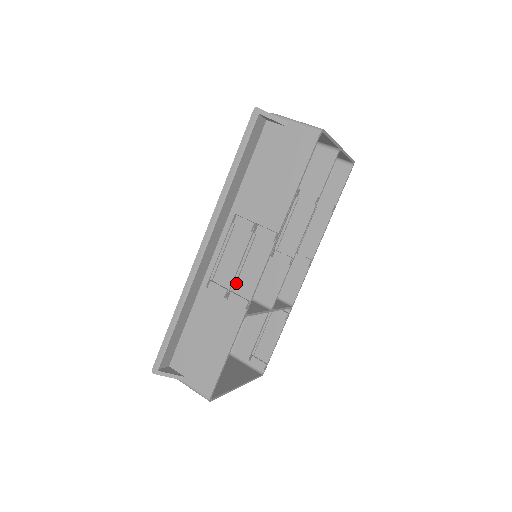
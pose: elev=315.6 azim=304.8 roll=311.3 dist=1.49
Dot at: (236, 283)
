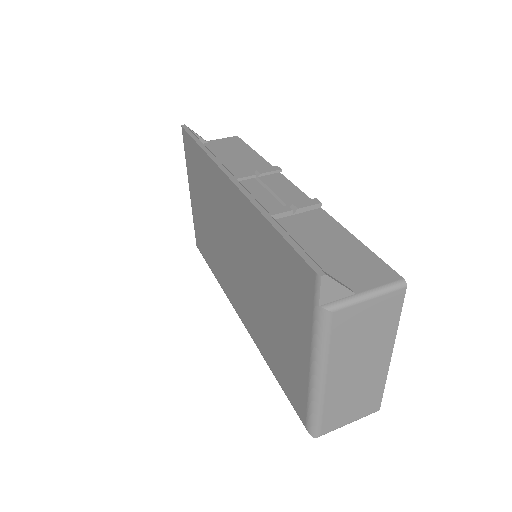
Dot at: (287, 204)
